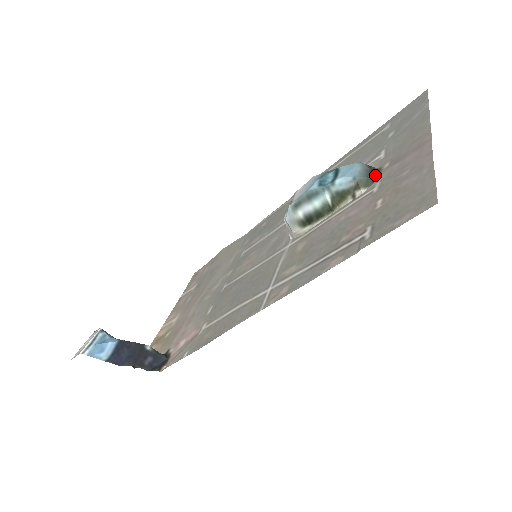
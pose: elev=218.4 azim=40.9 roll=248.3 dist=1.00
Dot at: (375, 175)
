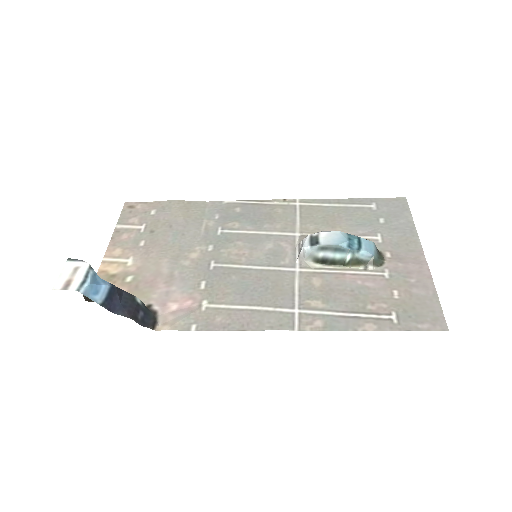
Dot at: (383, 260)
